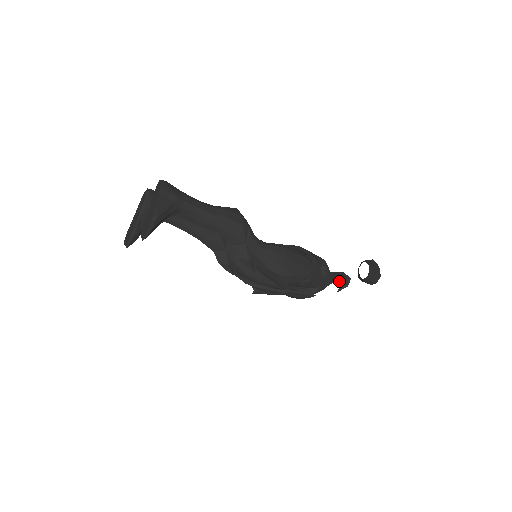
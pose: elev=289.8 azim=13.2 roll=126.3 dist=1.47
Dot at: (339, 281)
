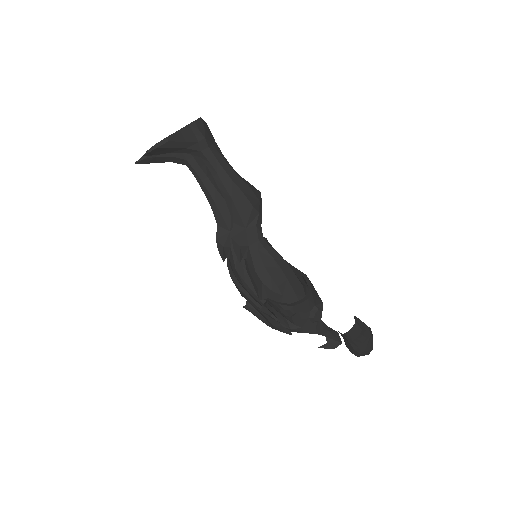
Dot at: (327, 337)
